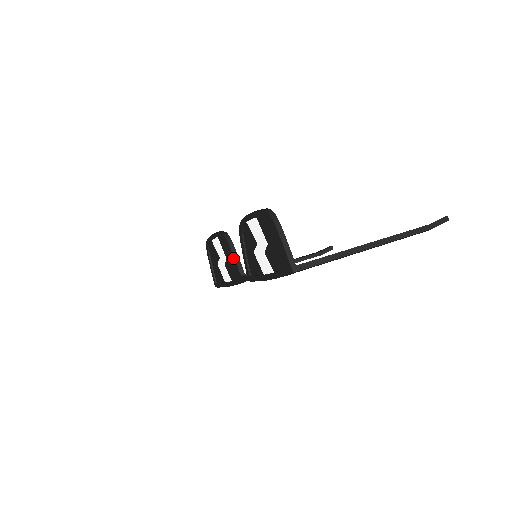
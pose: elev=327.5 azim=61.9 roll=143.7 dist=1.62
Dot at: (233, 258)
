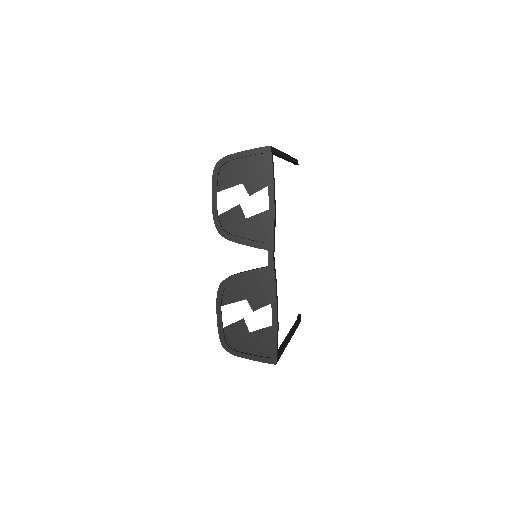
Dot at: (247, 274)
